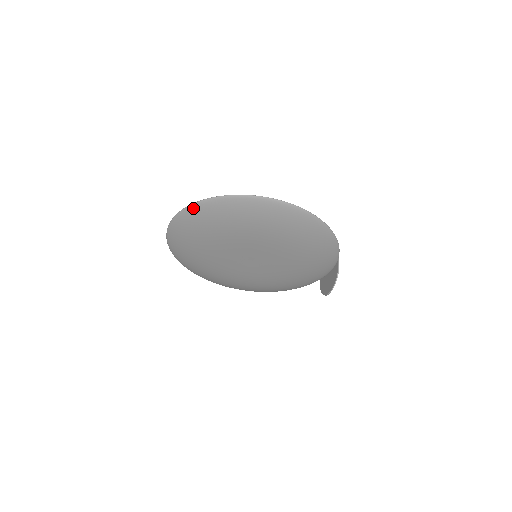
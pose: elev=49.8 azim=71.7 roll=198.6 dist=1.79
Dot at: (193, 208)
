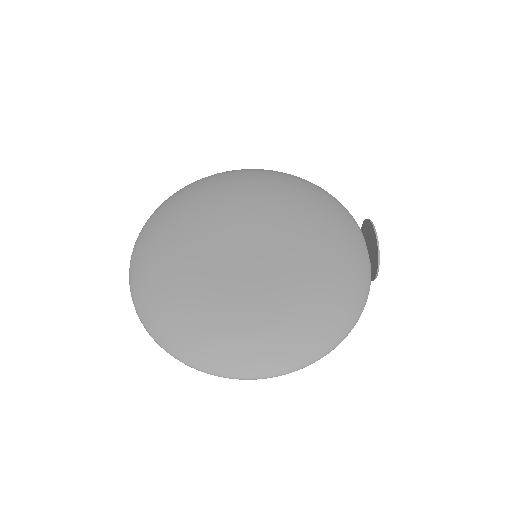
Dot at: (155, 213)
